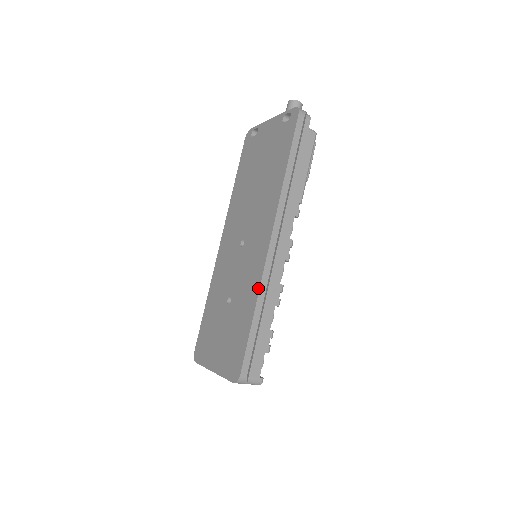
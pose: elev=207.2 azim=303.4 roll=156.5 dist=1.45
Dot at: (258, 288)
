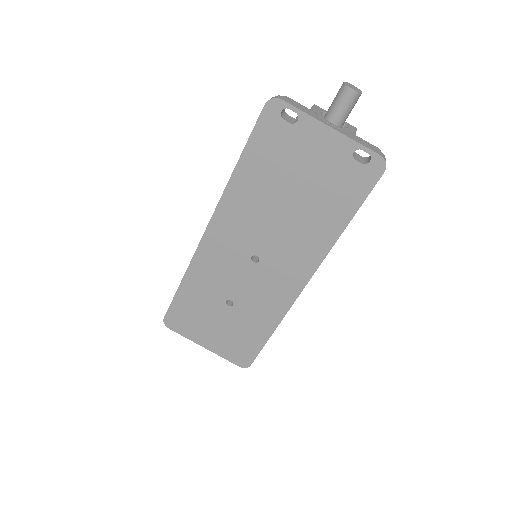
Dot at: (282, 317)
